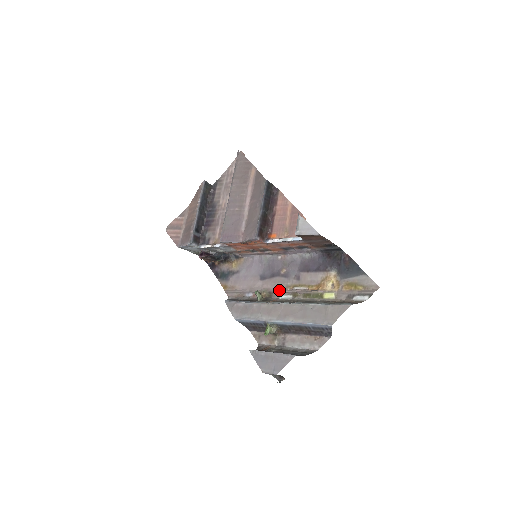
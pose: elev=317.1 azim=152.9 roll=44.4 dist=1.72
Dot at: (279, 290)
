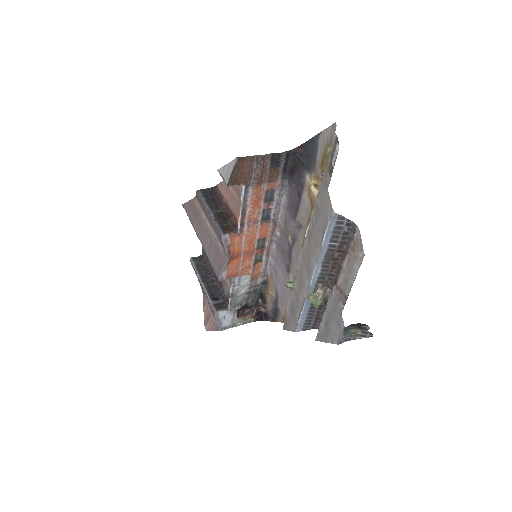
Dot at: occluded
